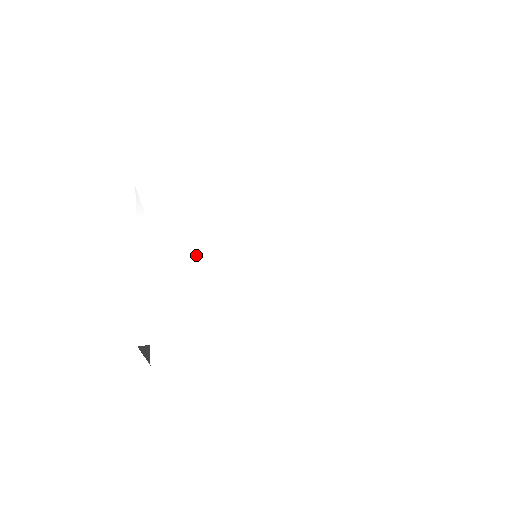
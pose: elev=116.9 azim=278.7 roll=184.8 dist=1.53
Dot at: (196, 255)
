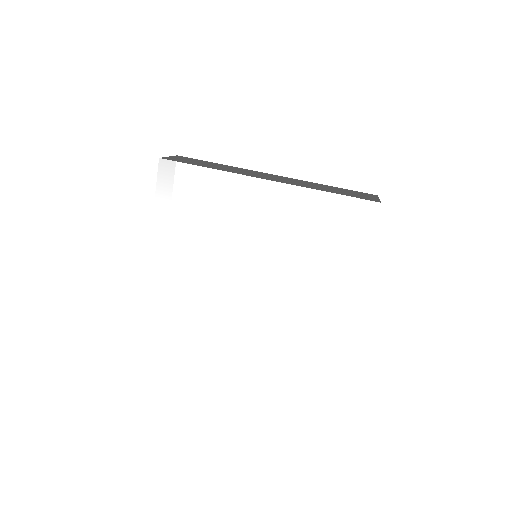
Dot at: (198, 256)
